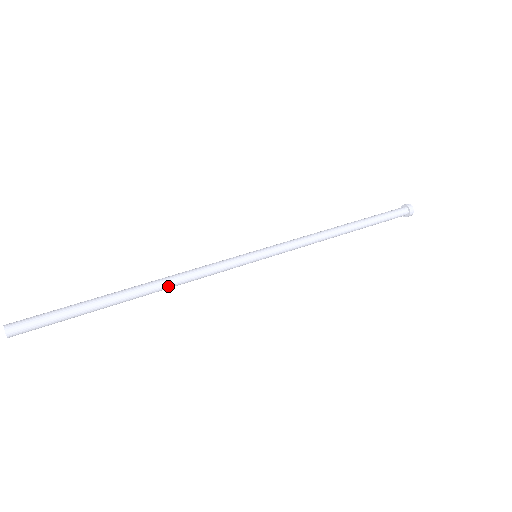
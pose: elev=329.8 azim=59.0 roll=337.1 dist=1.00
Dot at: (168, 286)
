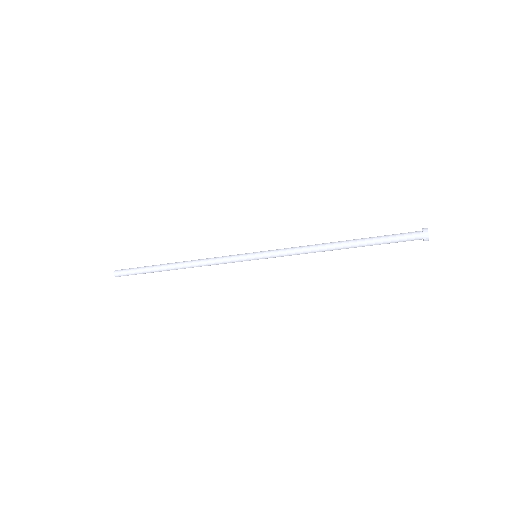
Dot at: (192, 265)
